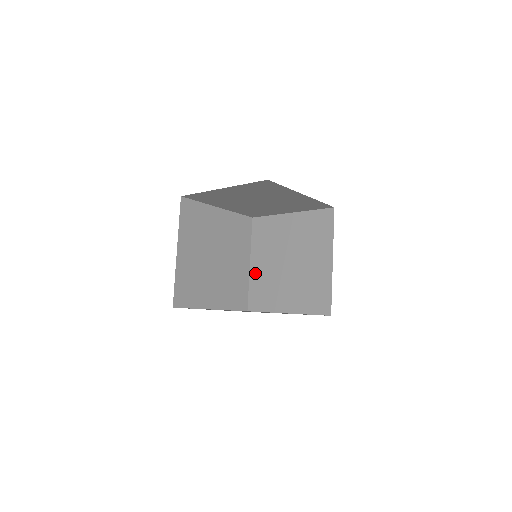
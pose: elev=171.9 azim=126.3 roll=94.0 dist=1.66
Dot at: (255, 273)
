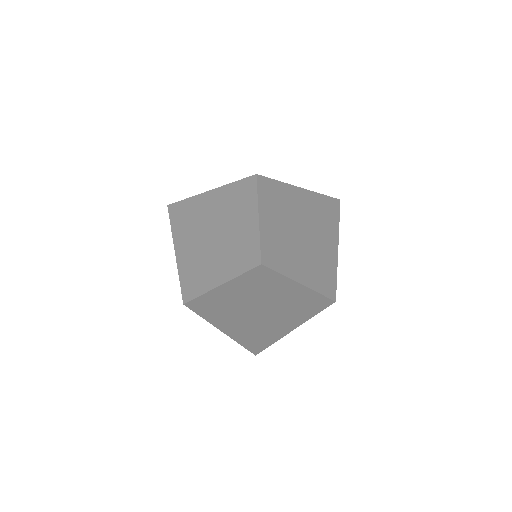
Dot at: (265, 233)
